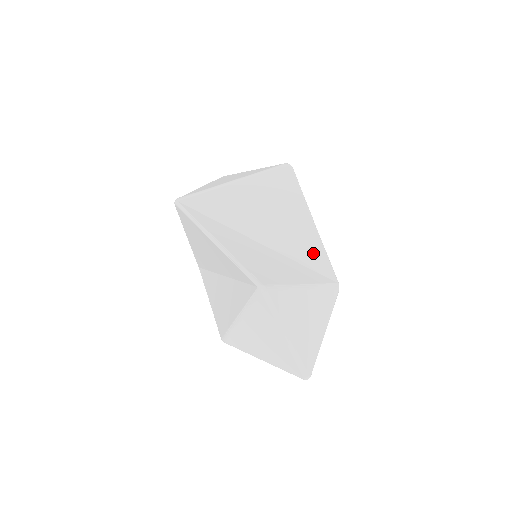
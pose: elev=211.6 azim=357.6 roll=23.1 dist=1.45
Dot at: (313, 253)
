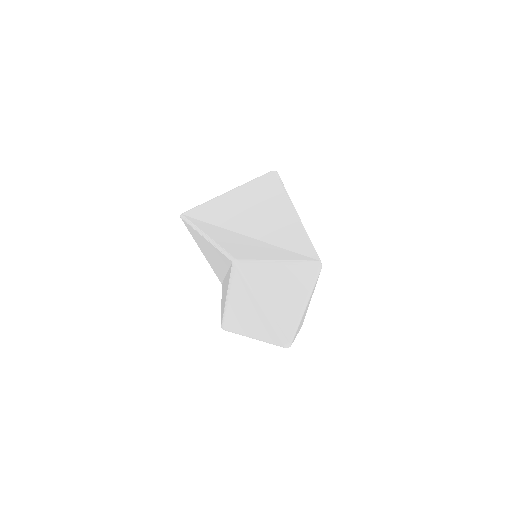
Dot at: (296, 238)
